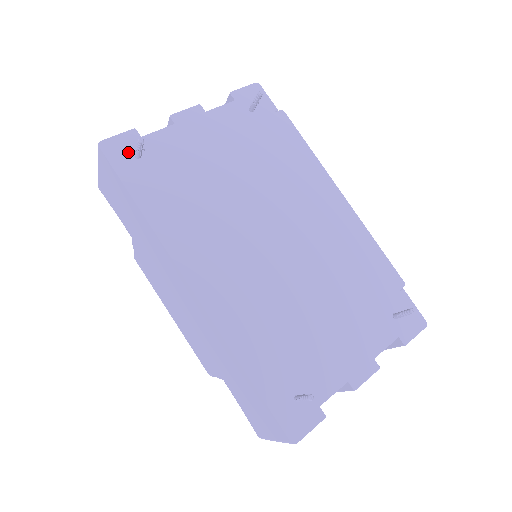
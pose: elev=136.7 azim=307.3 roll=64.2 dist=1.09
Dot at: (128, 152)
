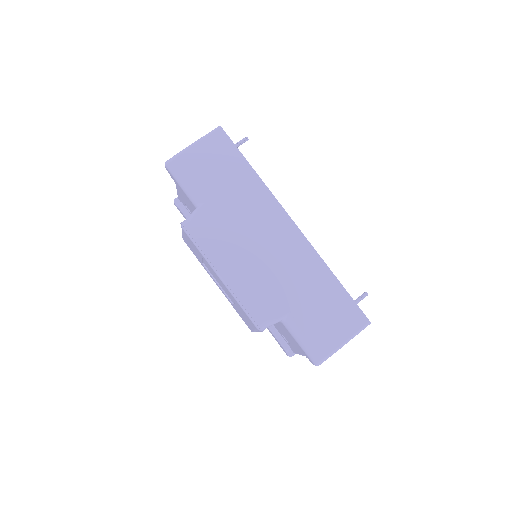
Dot at: occluded
